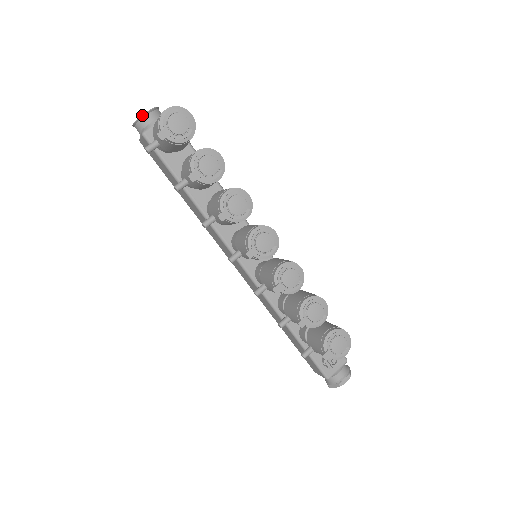
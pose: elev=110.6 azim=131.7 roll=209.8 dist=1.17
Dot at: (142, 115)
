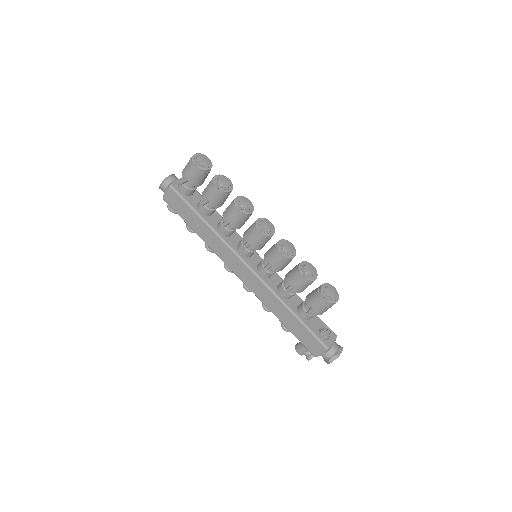
Dot at: (168, 176)
